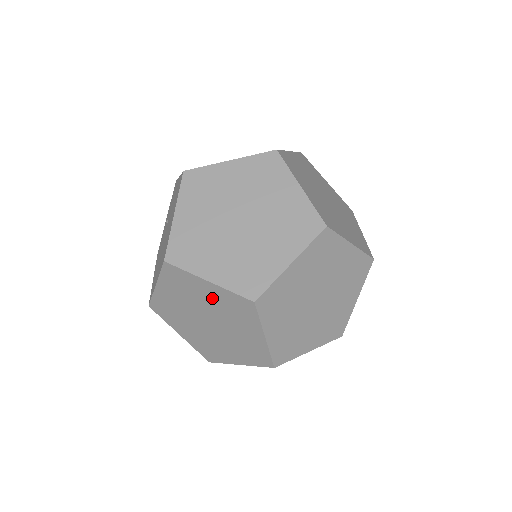
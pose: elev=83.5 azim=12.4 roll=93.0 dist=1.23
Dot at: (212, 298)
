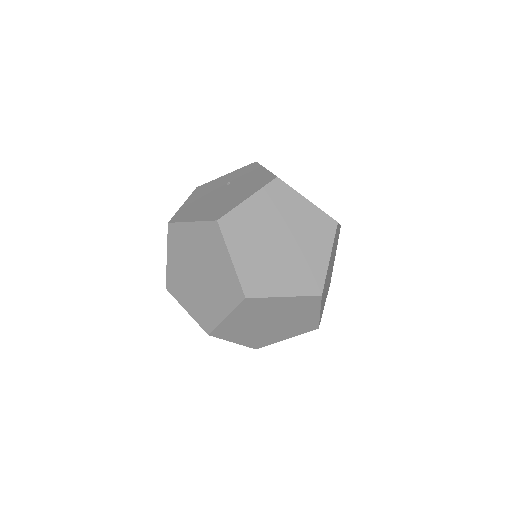
Dot at: (221, 268)
